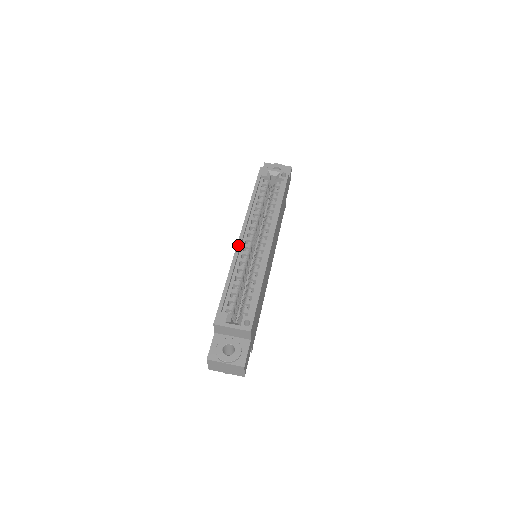
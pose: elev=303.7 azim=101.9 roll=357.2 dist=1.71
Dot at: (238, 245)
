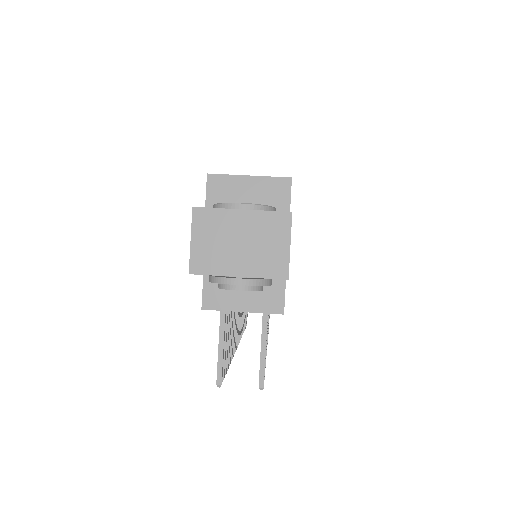
Dot at: occluded
